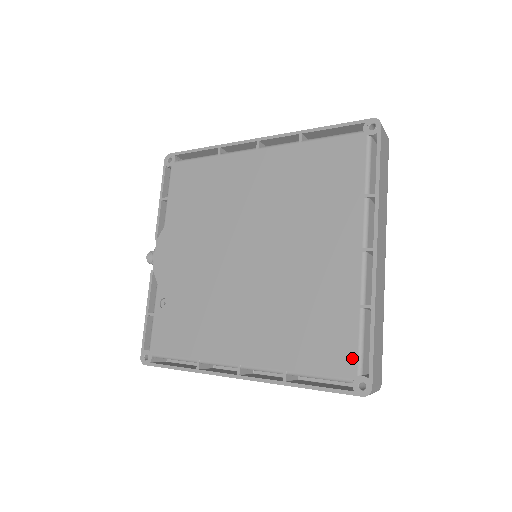
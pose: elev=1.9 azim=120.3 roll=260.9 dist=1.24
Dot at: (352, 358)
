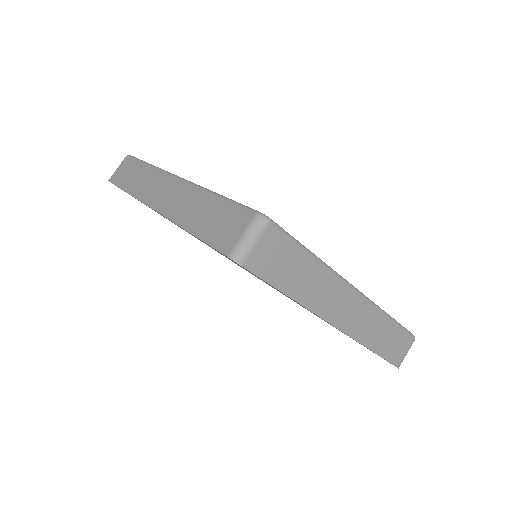
Dot at: occluded
